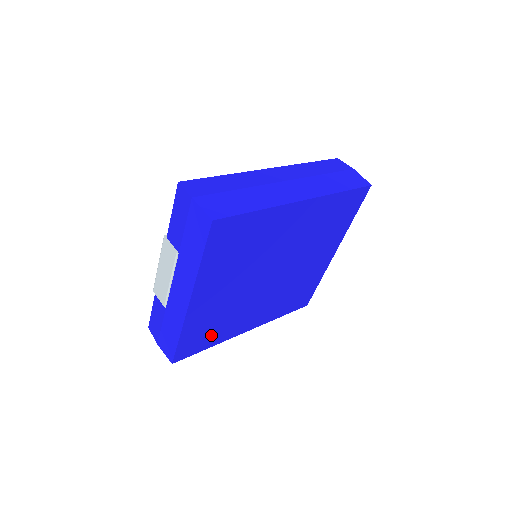
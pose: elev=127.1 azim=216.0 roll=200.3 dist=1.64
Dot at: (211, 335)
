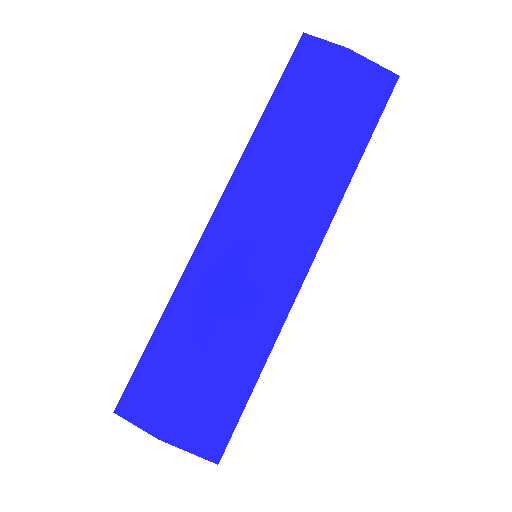
Dot at: occluded
